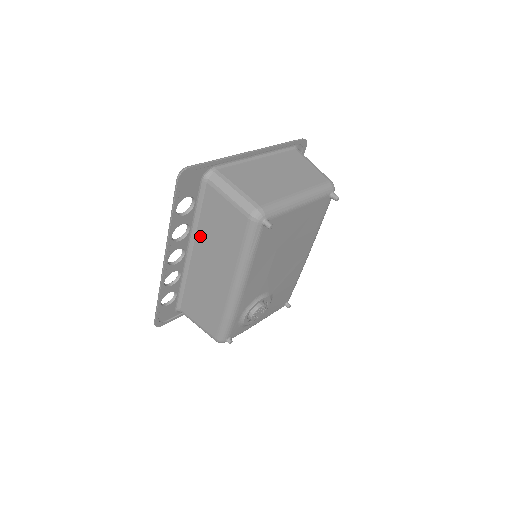
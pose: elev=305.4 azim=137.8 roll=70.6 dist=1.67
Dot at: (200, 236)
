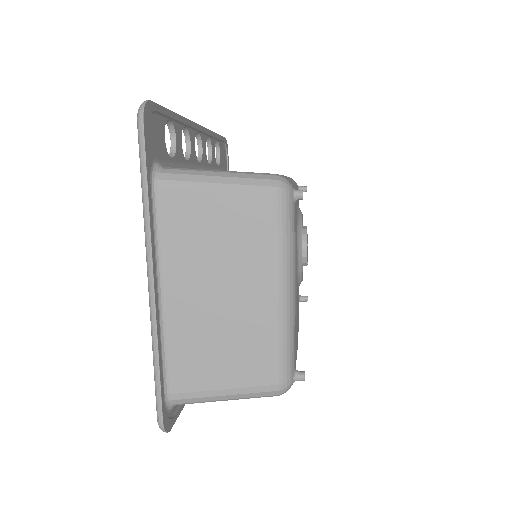
Dot at: occluded
